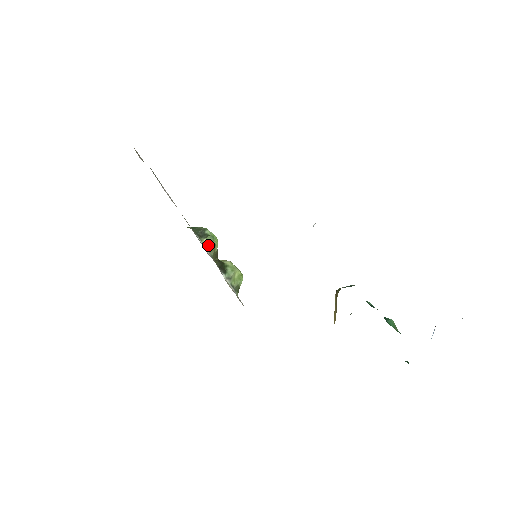
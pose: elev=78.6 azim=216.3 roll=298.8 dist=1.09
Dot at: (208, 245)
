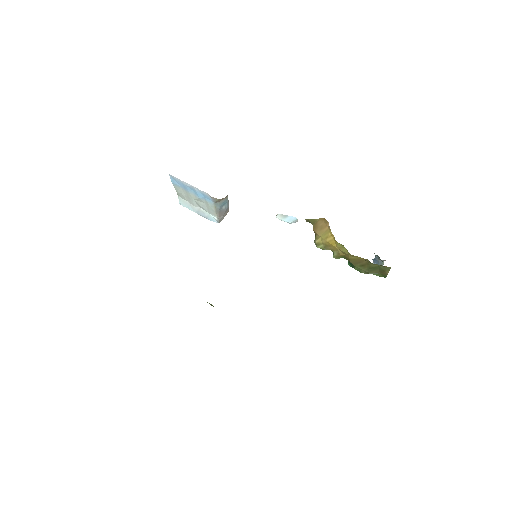
Dot at: occluded
